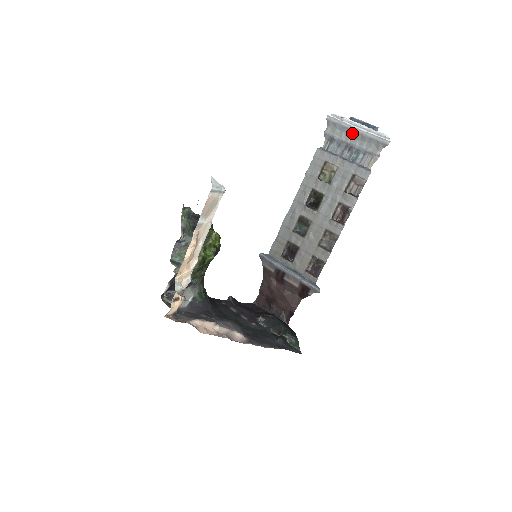
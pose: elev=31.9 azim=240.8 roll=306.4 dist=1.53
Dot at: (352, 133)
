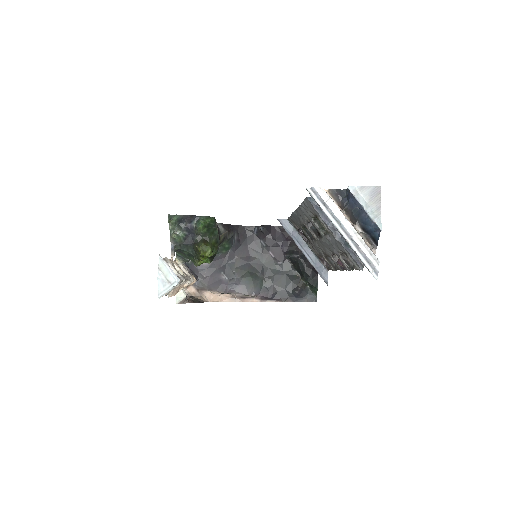
Dot at: occluded
